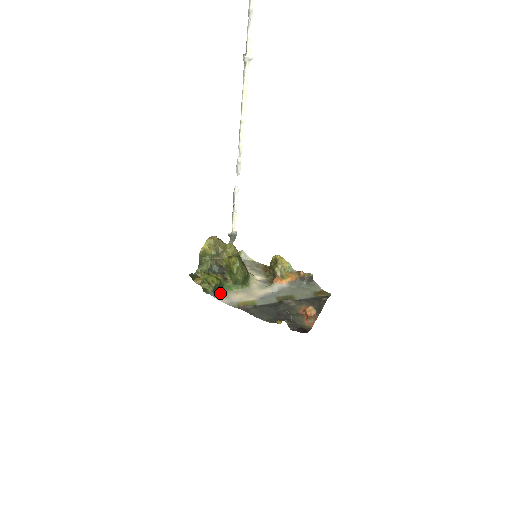
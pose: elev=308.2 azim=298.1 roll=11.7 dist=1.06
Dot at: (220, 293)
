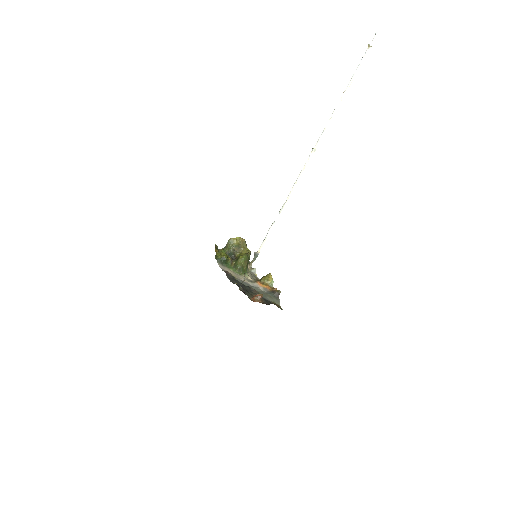
Dot at: (222, 264)
